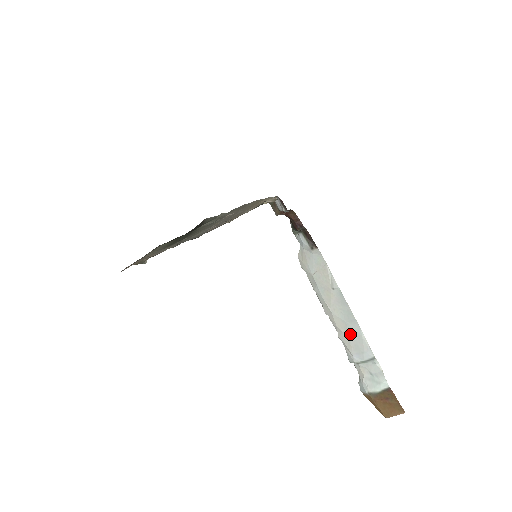
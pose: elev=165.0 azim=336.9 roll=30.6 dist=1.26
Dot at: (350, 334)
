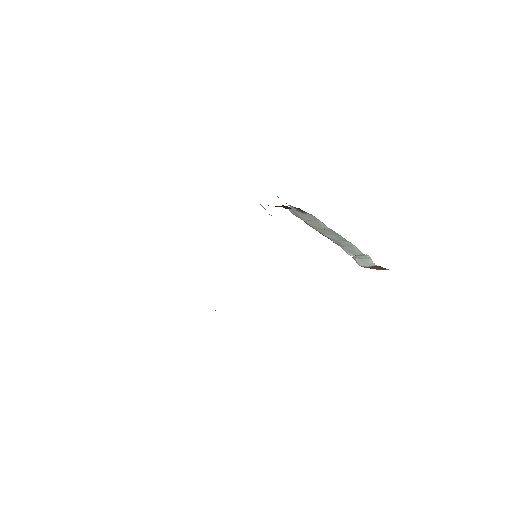
Dot at: (343, 245)
